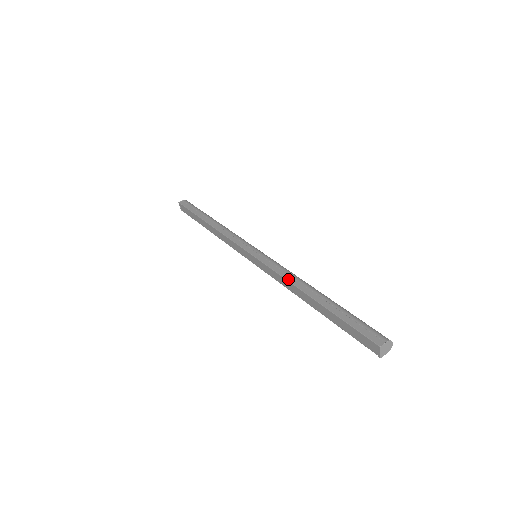
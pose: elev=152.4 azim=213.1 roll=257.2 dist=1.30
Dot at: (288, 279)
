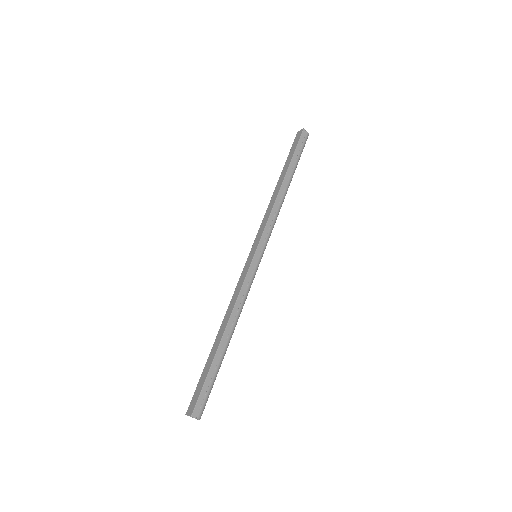
Dot at: (236, 306)
